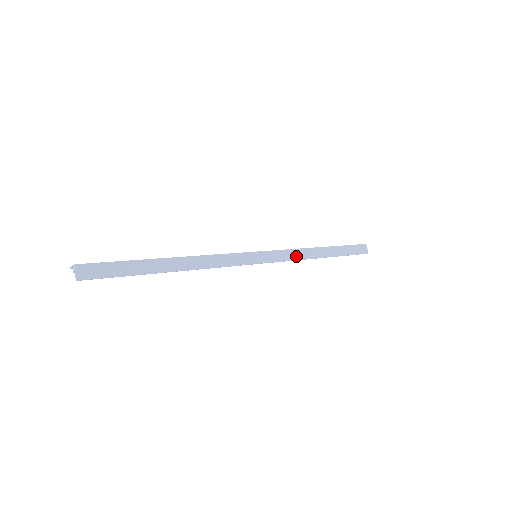
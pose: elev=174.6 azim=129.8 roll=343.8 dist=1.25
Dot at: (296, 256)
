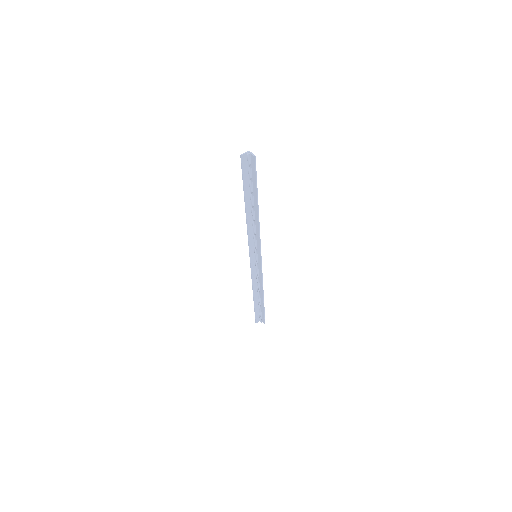
Dot at: (261, 279)
